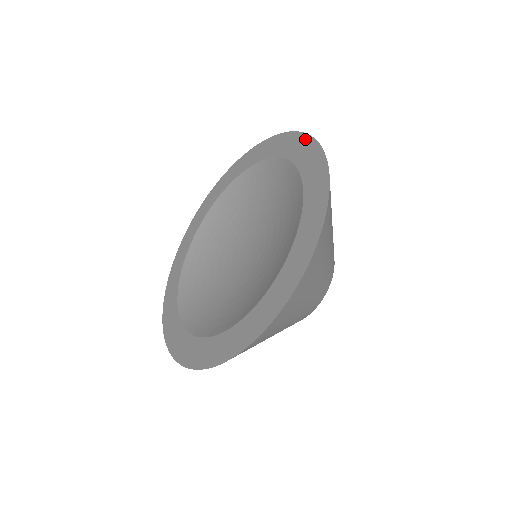
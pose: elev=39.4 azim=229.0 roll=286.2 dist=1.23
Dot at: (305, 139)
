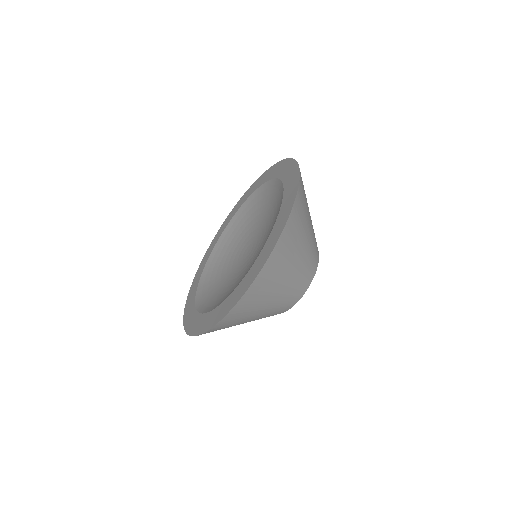
Dot at: (293, 164)
